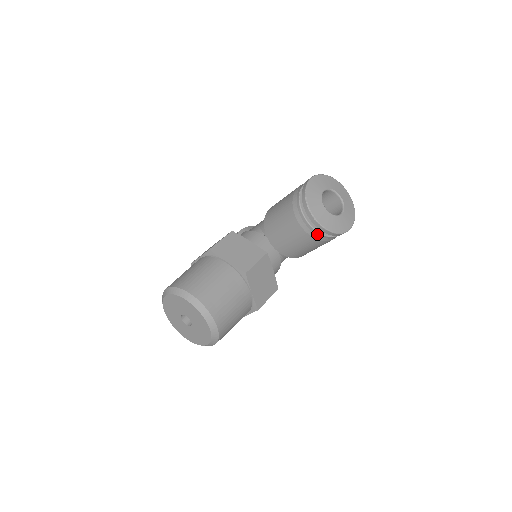
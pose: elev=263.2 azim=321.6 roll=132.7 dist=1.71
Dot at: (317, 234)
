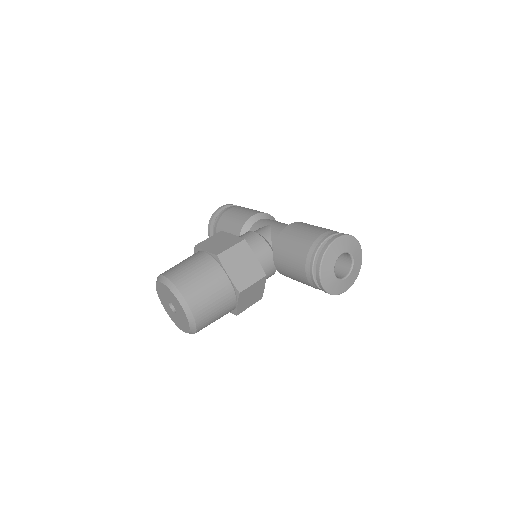
Dot at: (316, 286)
